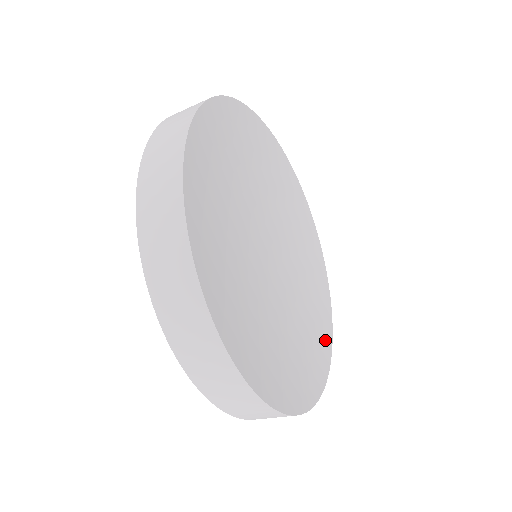
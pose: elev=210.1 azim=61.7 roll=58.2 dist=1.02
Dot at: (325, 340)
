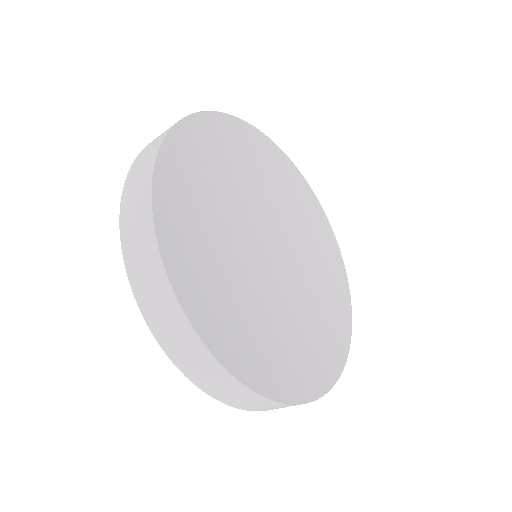
Dot at: (343, 306)
